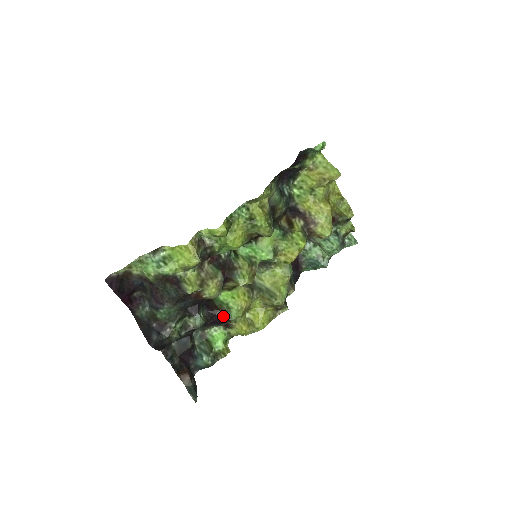
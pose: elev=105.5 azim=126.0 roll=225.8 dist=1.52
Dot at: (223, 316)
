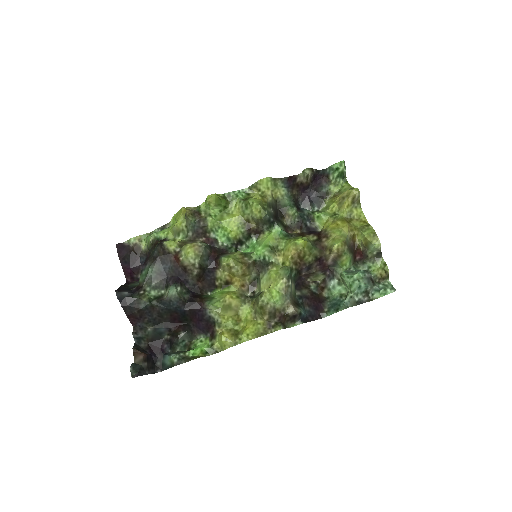
Dot at: (203, 305)
